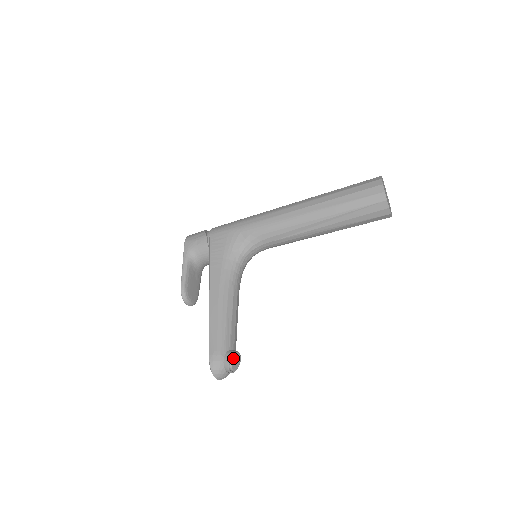
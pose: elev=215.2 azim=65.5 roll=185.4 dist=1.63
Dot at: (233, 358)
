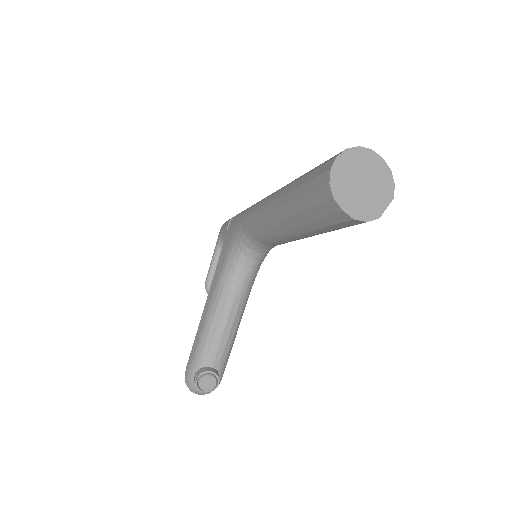
Dot at: (200, 378)
